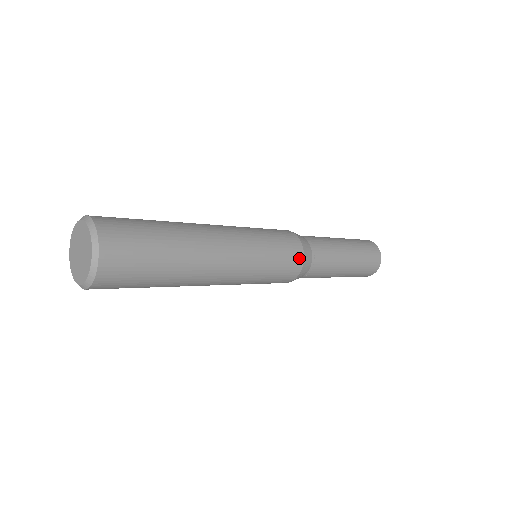
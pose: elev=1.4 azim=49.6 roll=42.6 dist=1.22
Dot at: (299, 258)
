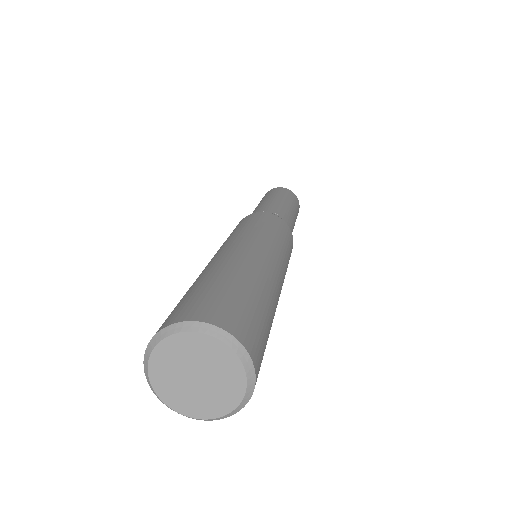
Dot at: (292, 242)
